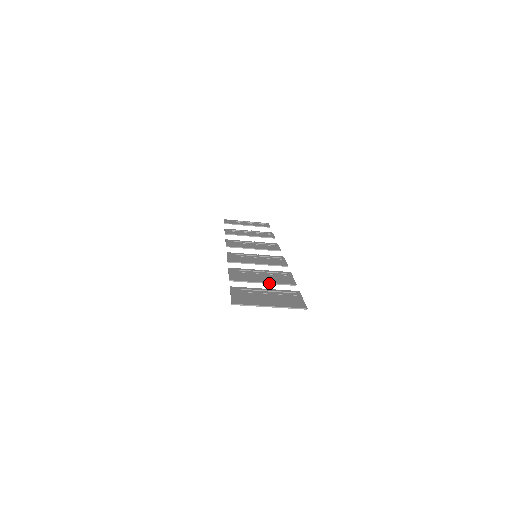
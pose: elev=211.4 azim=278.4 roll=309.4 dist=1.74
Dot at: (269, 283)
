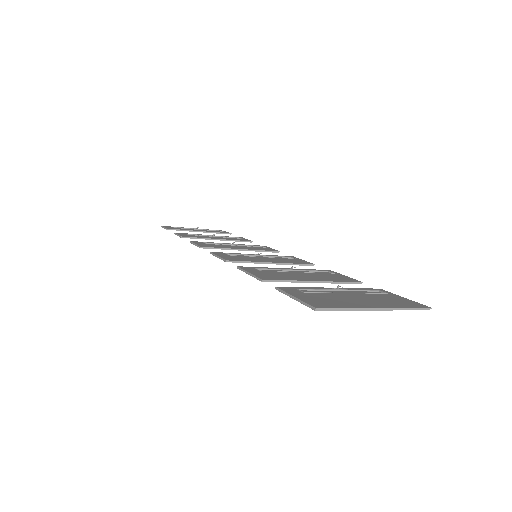
Dot at: (323, 282)
